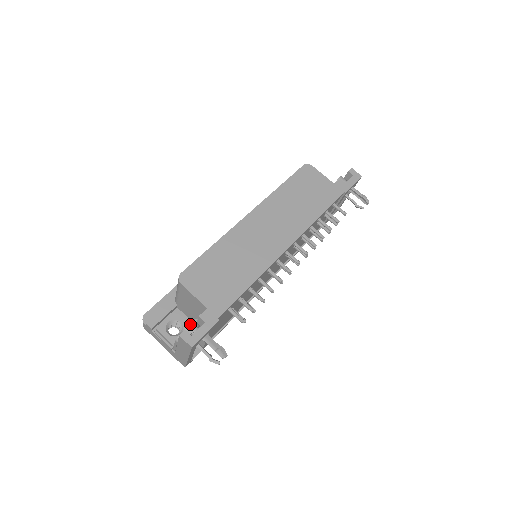
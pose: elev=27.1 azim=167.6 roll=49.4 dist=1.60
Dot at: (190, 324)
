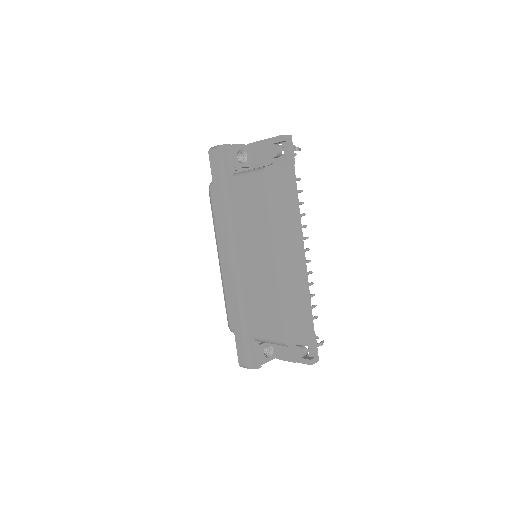
Dot at: (304, 352)
